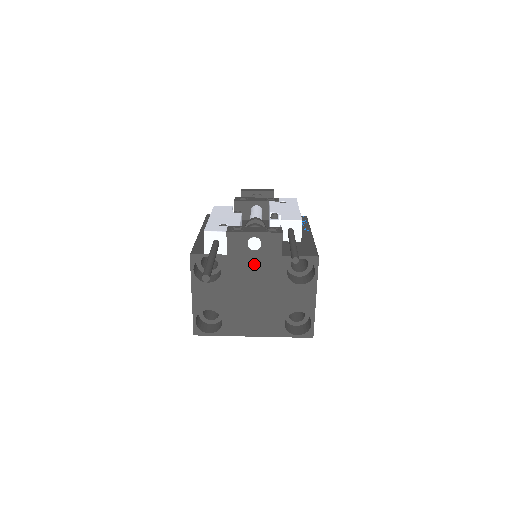
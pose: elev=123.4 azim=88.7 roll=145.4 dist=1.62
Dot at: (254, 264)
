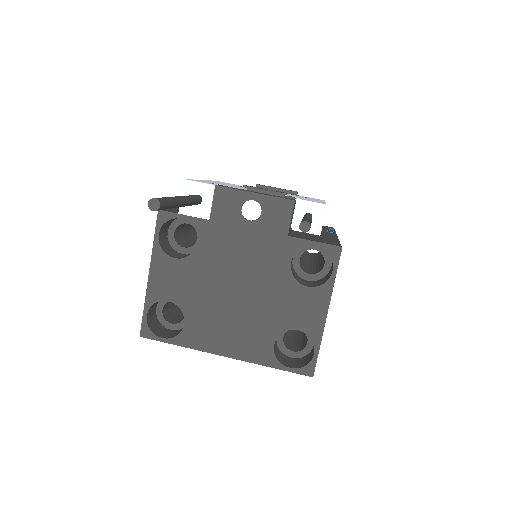
Dot at: (245, 242)
